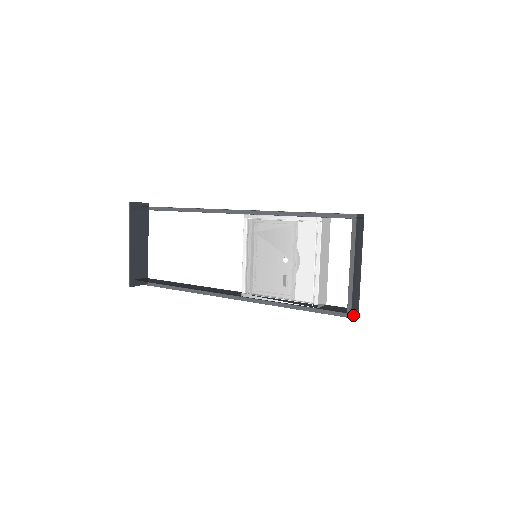
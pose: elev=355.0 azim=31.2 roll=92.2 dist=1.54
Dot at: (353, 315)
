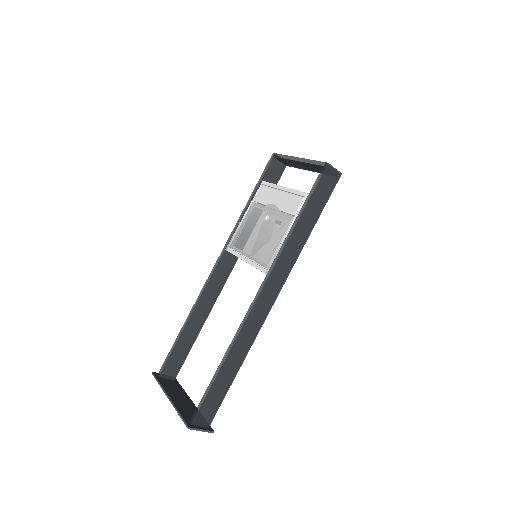
Dot at: (331, 166)
